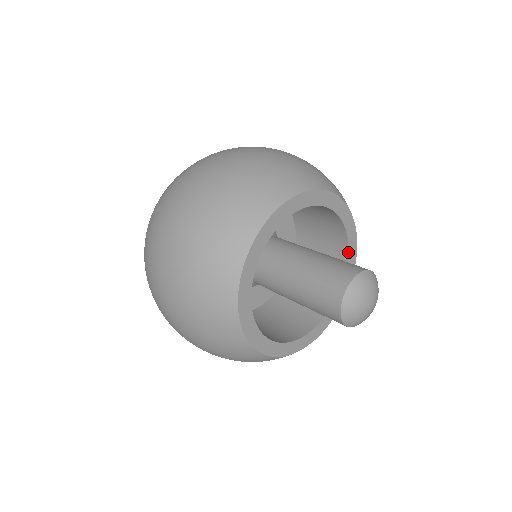
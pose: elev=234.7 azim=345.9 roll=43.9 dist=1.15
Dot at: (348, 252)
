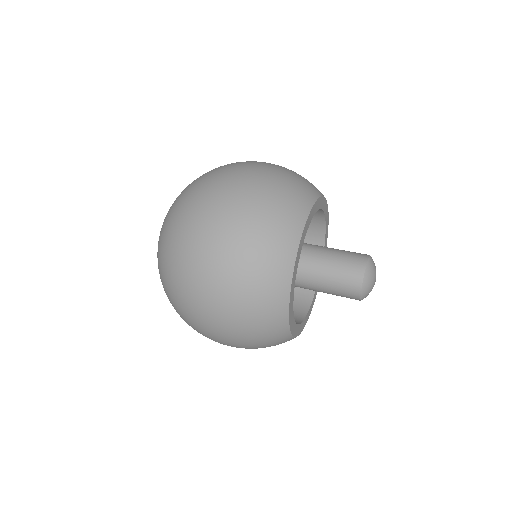
Dot at: occluded
